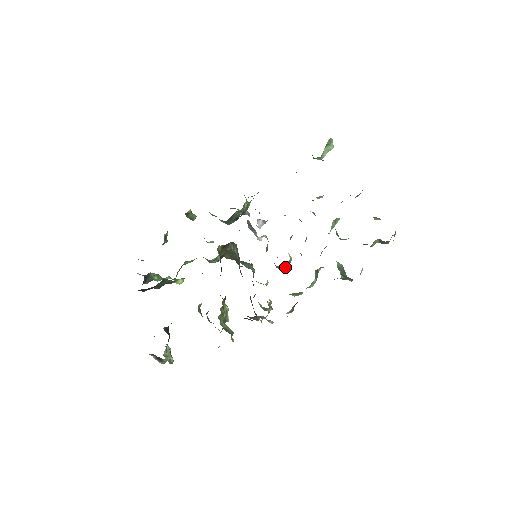
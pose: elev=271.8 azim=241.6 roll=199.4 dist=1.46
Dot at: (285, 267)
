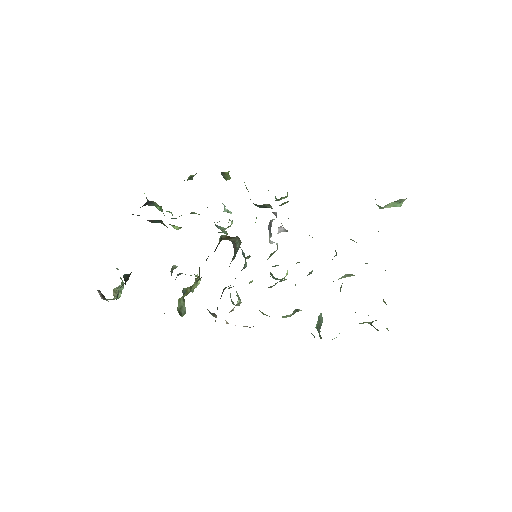
Dot at: (276, 279)
